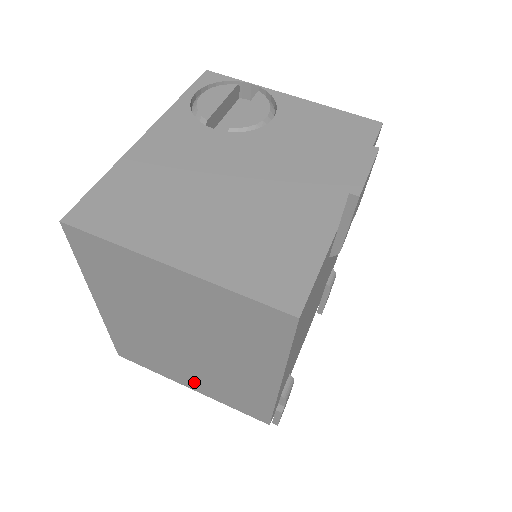
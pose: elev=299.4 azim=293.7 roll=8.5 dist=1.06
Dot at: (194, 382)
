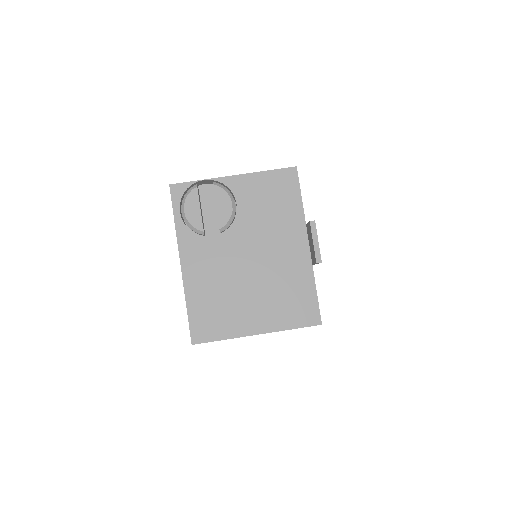
Dot at: occluded
